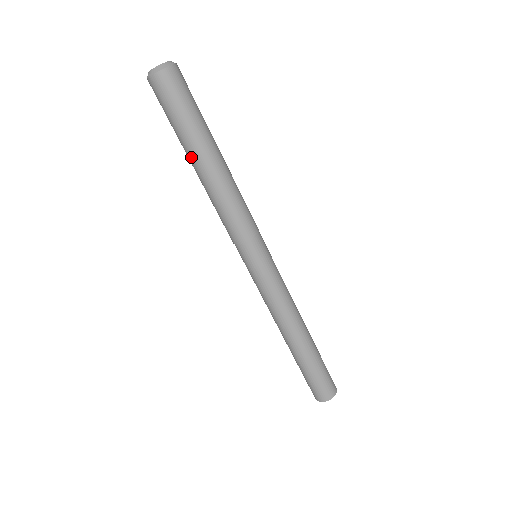
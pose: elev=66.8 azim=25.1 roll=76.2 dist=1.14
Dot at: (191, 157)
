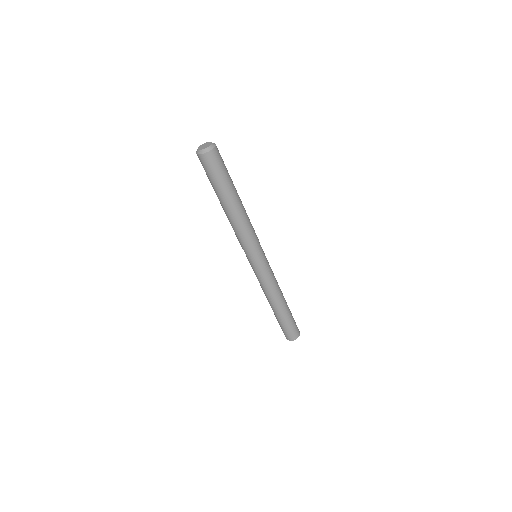
Dot at: (221, 201)
